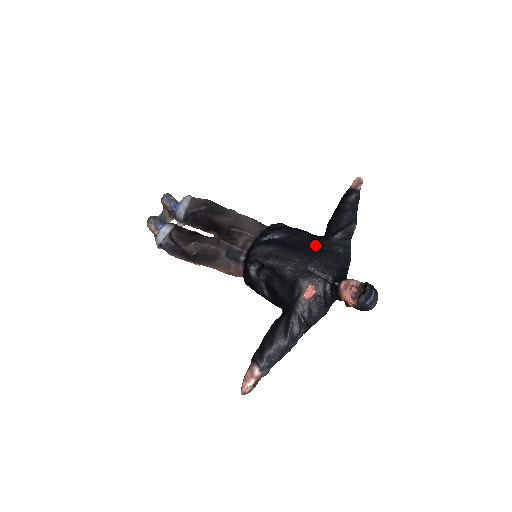
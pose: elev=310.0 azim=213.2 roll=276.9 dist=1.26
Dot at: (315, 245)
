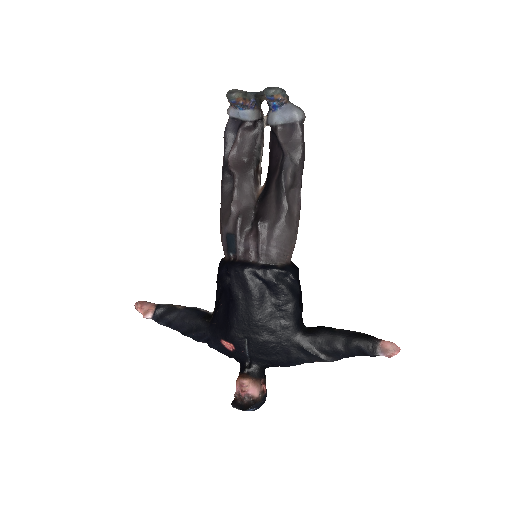
Dot at: (279, 333)
